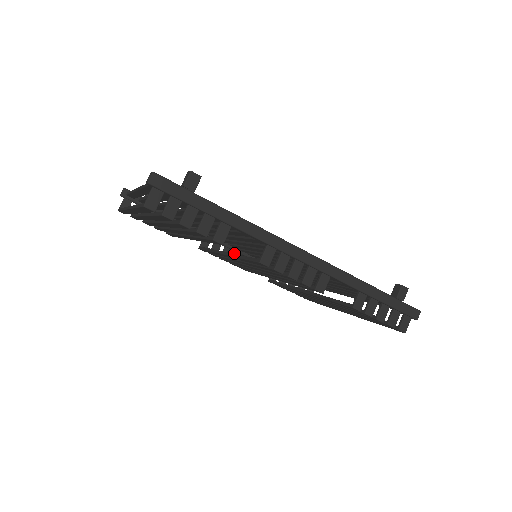
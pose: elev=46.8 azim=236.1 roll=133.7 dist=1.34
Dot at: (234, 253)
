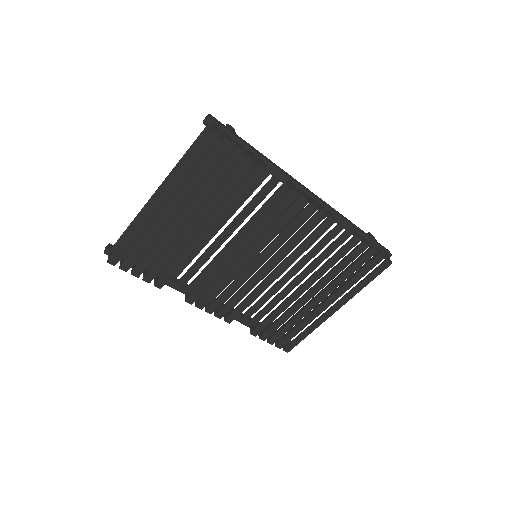
Dot at: occluded
